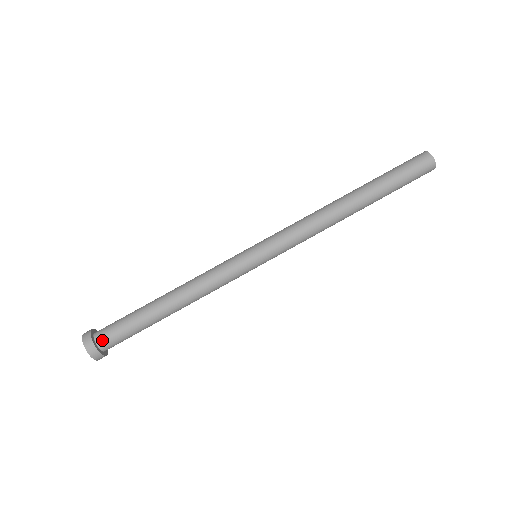
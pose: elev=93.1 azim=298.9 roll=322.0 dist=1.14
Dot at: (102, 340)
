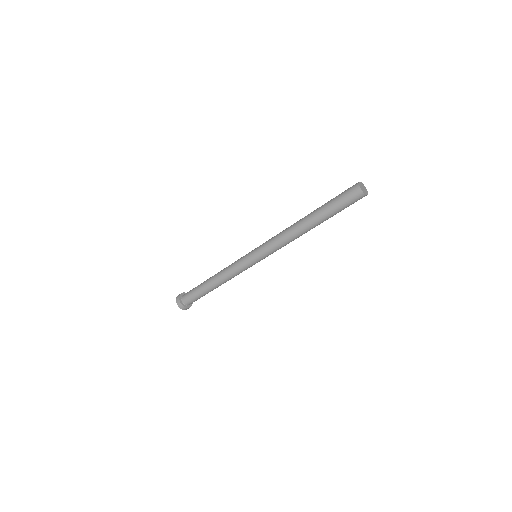
Dot at: (188, 304)
